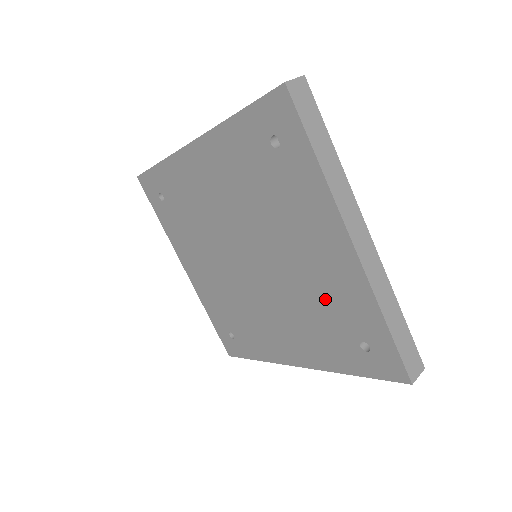
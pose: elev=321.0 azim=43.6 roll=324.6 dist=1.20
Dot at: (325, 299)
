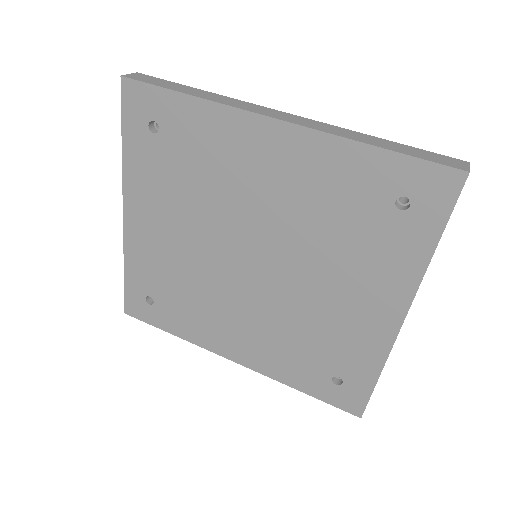
Dot at: (327, 335)
